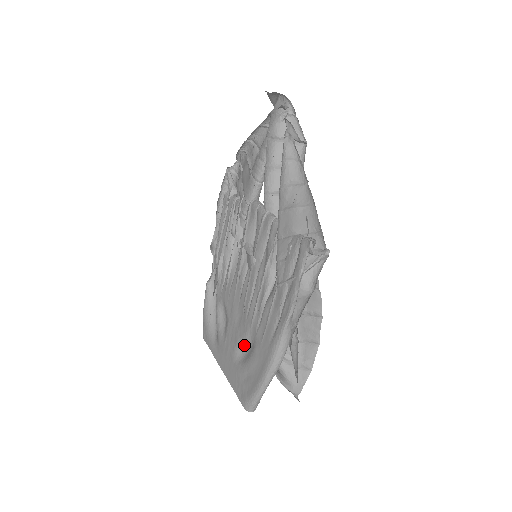
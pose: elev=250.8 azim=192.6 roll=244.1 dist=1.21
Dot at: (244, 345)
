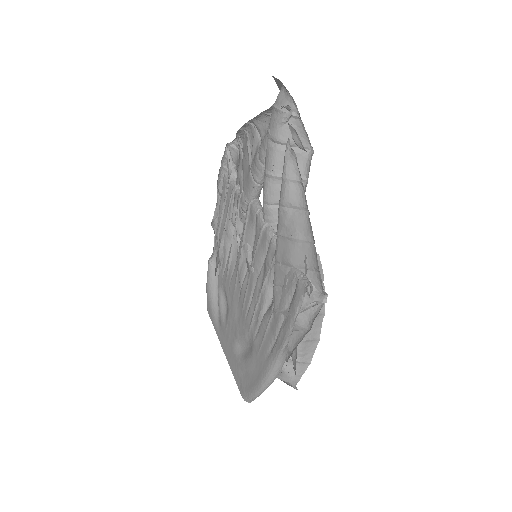
Dot at: (243, 342)
